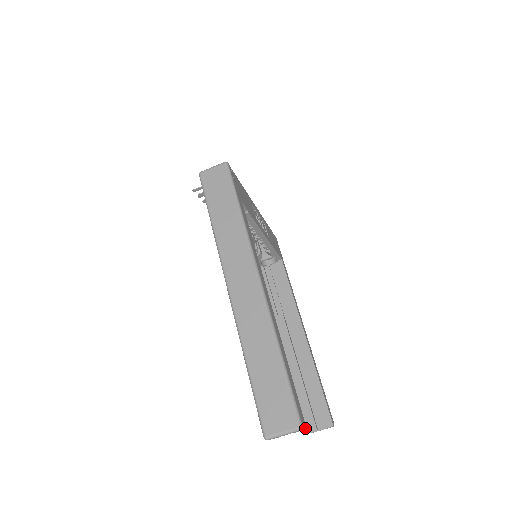
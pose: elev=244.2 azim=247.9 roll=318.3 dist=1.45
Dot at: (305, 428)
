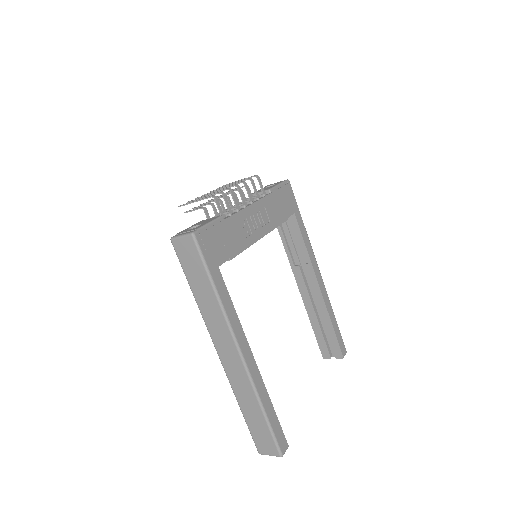
Dot at: occluded
